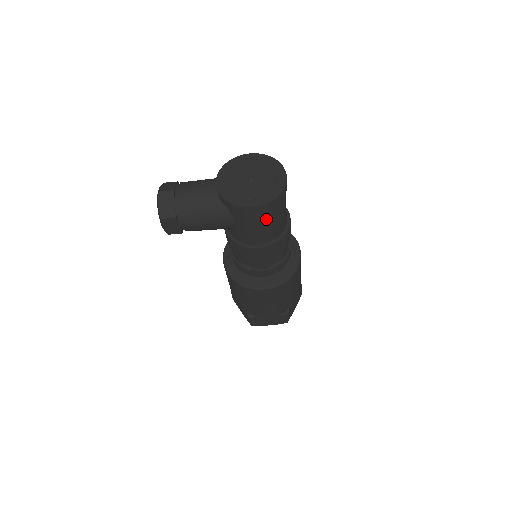
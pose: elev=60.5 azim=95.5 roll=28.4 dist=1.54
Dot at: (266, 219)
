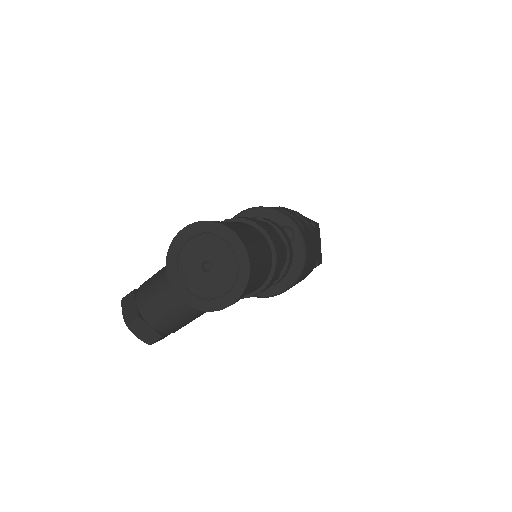
Dot at: (250, 287)
